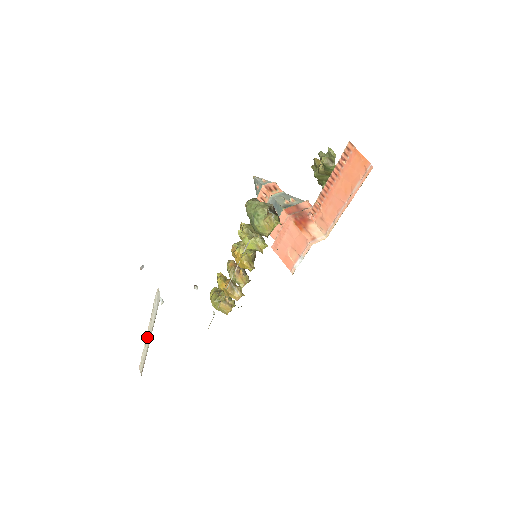
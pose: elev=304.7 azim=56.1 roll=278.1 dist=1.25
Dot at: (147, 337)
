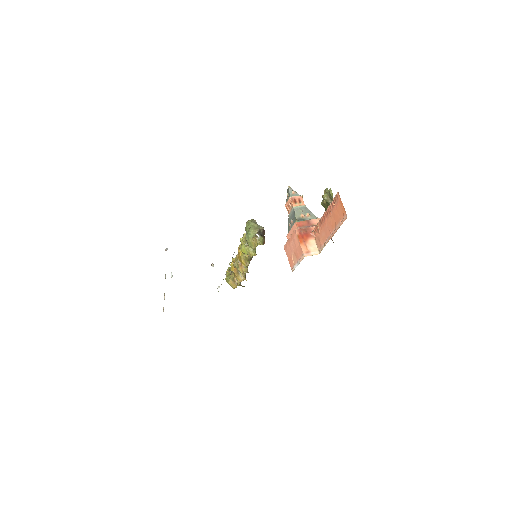
Dot at: occluded
